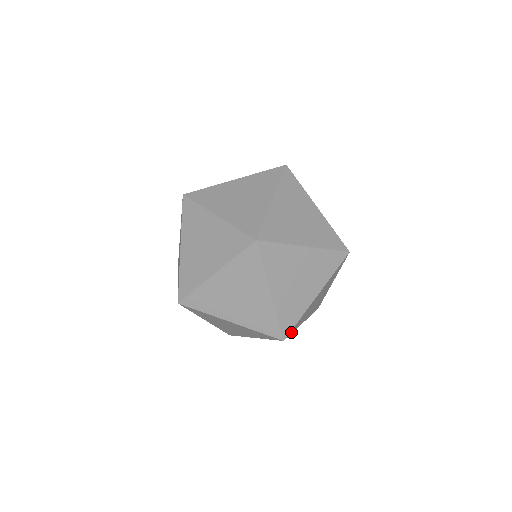
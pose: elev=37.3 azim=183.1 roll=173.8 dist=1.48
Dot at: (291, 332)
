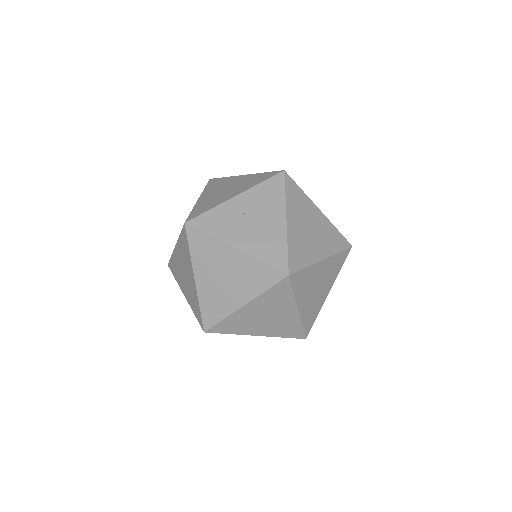
Dot at: (296, 266)
